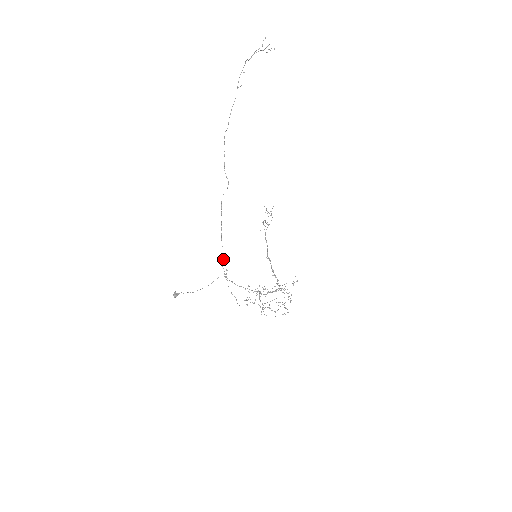
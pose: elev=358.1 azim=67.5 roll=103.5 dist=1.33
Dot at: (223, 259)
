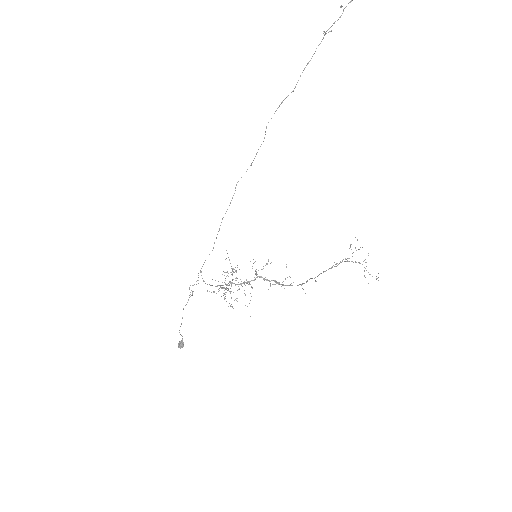
Dot at: (204, 262)
